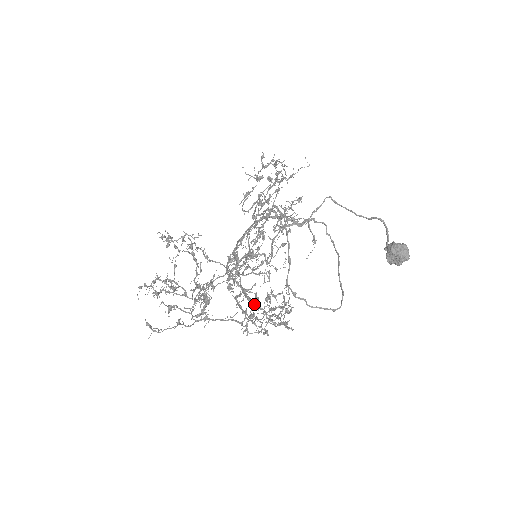
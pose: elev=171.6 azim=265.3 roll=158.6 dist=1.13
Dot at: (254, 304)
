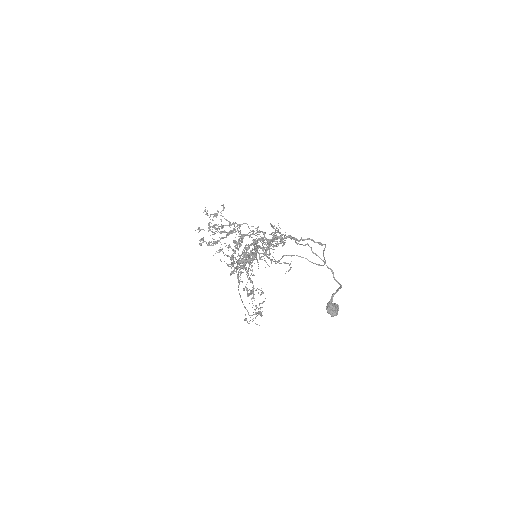
Dot at: occluded
